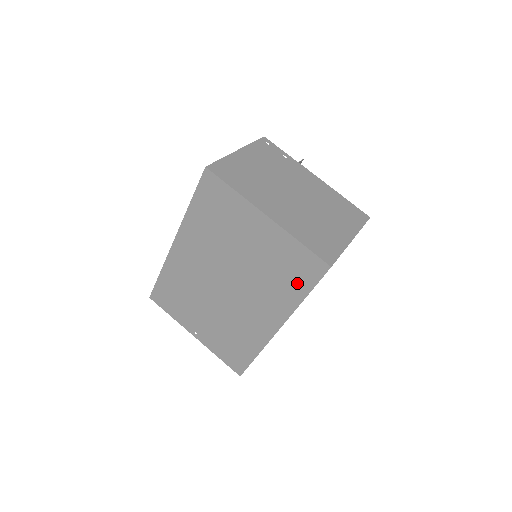
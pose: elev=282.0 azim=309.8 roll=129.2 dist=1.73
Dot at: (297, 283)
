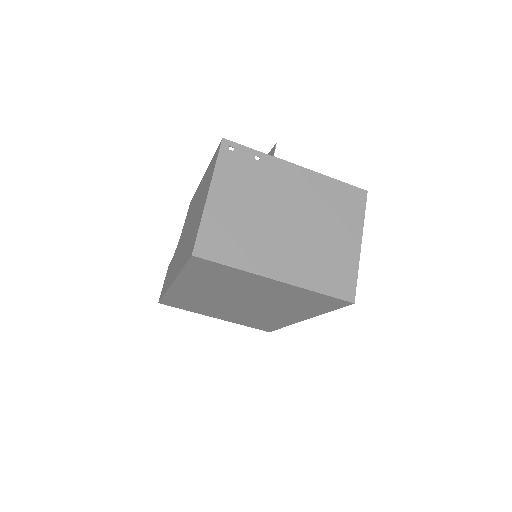
Dot at: (318, 307)
